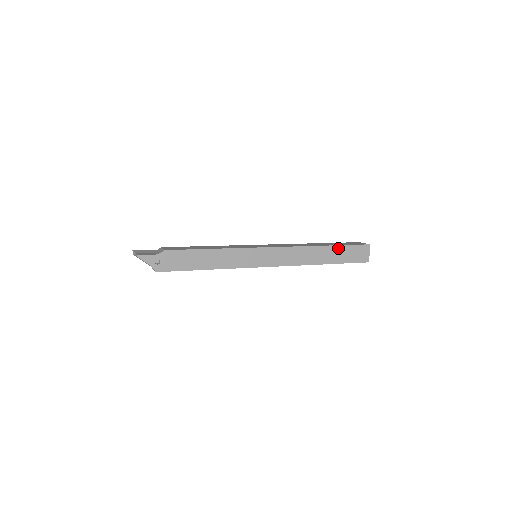
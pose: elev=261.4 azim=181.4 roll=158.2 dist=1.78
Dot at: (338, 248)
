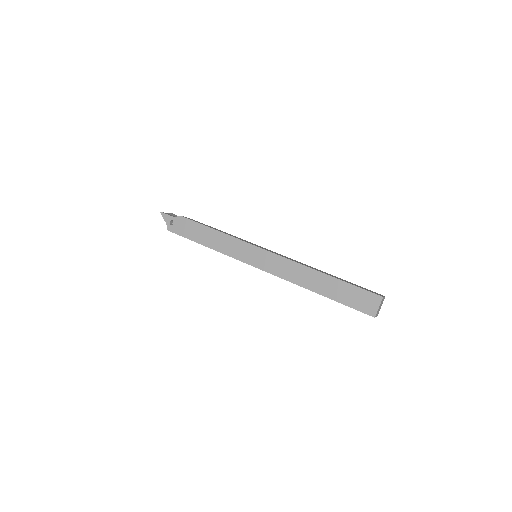
Dot at: (339, 283)
